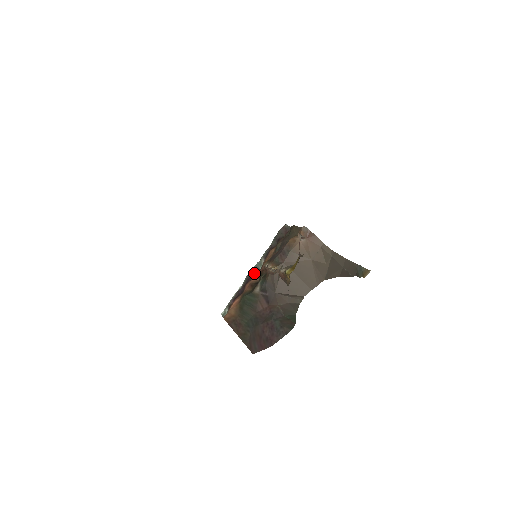
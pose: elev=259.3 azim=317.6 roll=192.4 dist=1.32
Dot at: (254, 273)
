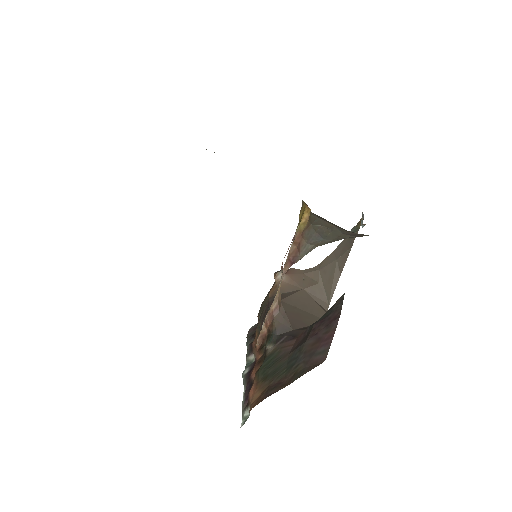
Dot at: (250, 367)
